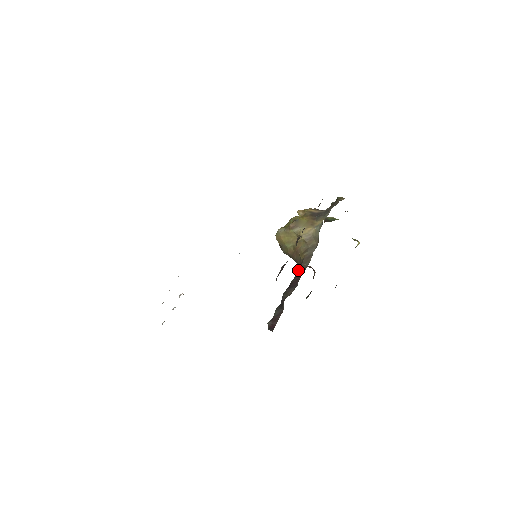
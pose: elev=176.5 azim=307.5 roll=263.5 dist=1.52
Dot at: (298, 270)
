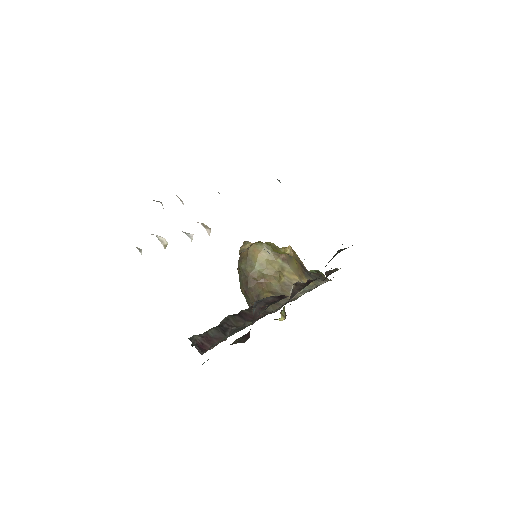
Dot at: occluded
